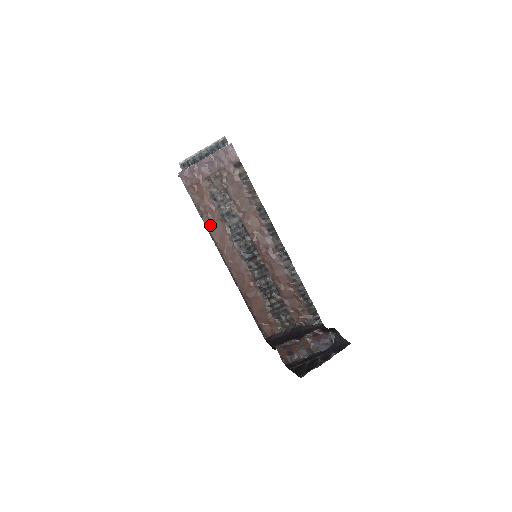
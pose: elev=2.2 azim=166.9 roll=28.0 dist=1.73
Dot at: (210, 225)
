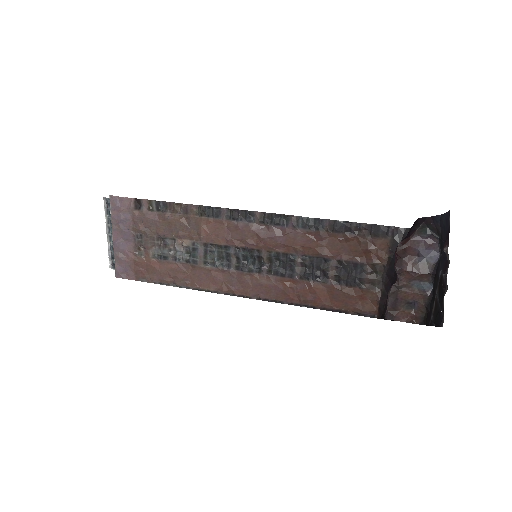
Dot at: (191, 283)
